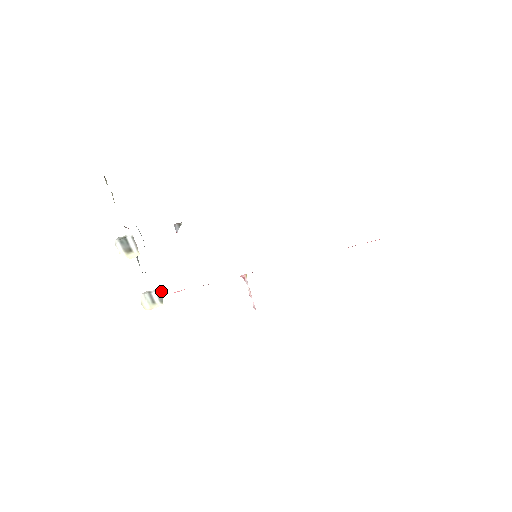
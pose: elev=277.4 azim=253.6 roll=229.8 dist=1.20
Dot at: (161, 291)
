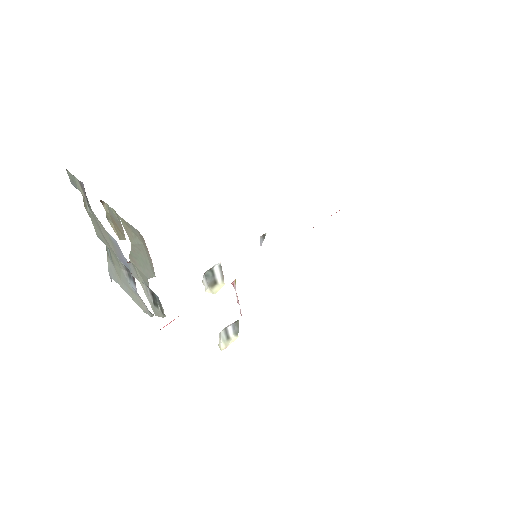
Dot at: (237, 322)
